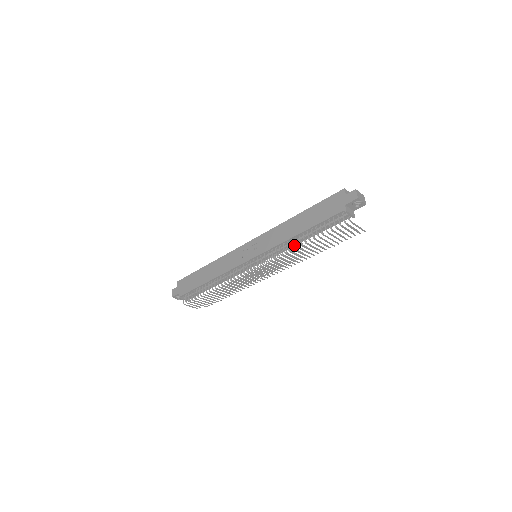
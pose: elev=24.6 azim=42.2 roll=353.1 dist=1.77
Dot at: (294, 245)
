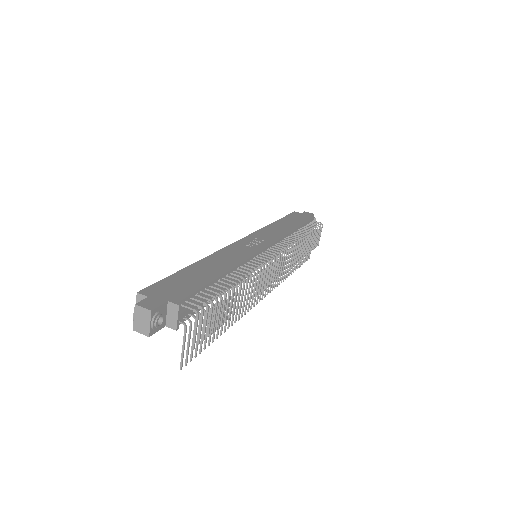
Dot at: occluded
